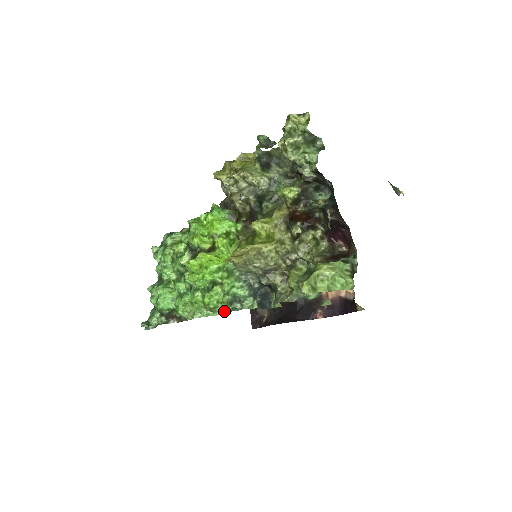
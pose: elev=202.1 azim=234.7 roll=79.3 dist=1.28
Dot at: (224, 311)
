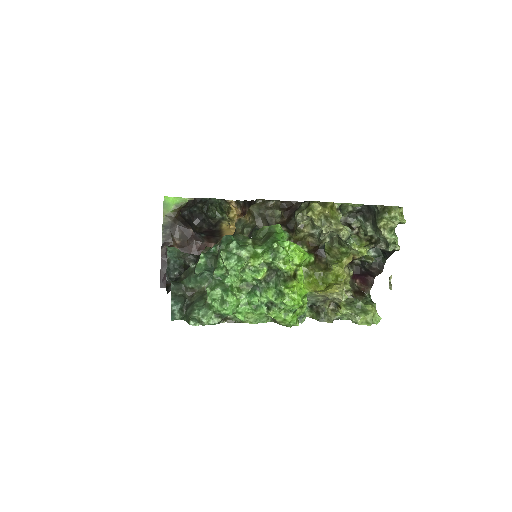
Dot at: occluded
